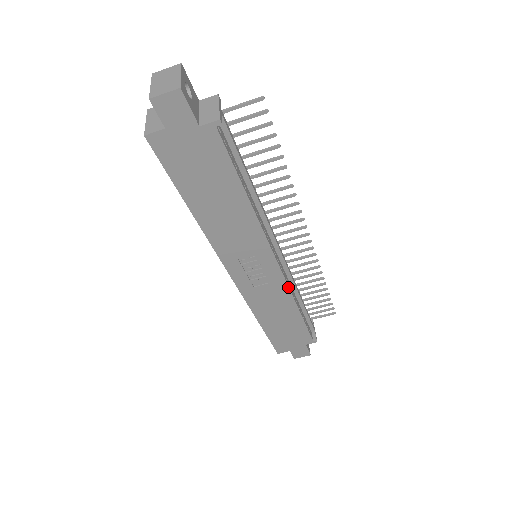
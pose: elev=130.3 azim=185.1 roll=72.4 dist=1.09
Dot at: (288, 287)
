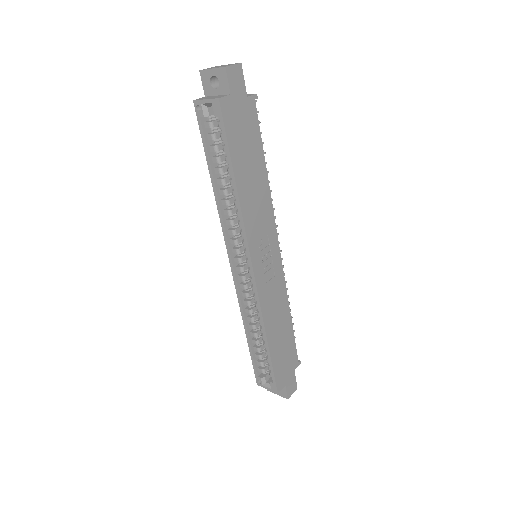
Dot at: (284, 281)
